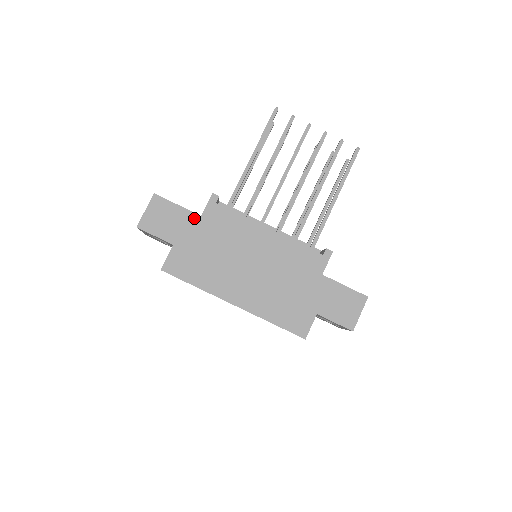
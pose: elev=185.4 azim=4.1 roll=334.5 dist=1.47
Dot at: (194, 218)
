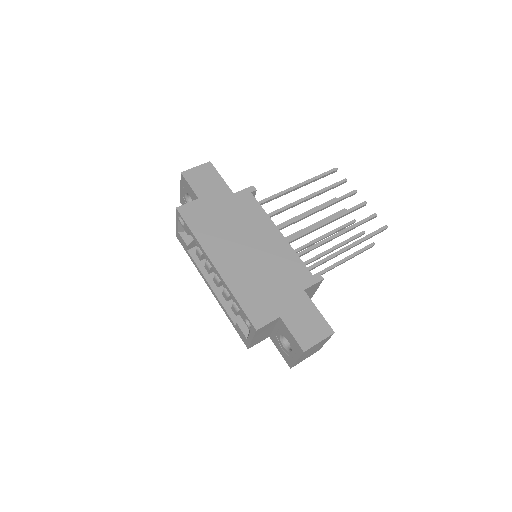
Dot at: (227, 192)
